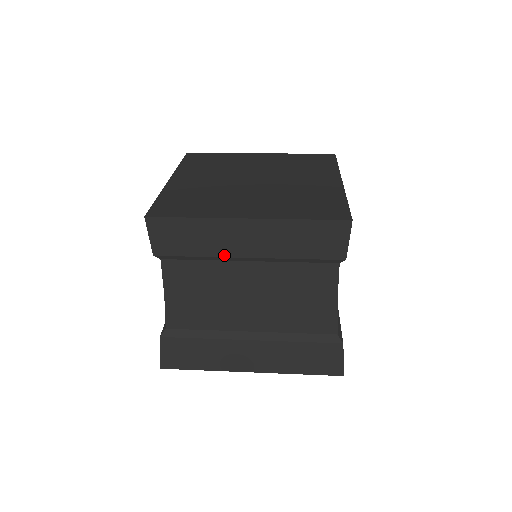
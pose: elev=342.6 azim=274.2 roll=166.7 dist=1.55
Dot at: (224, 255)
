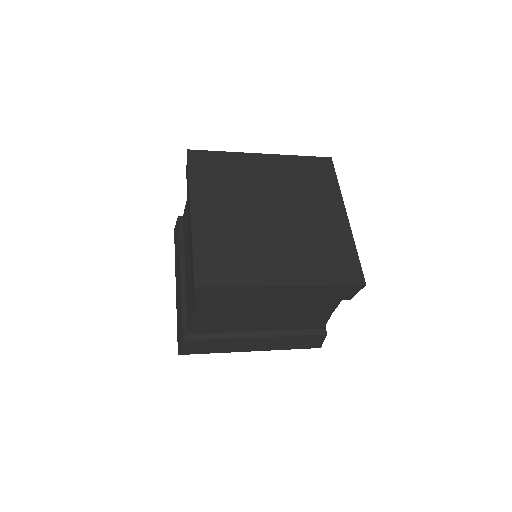
Dot at: (255, 301)
